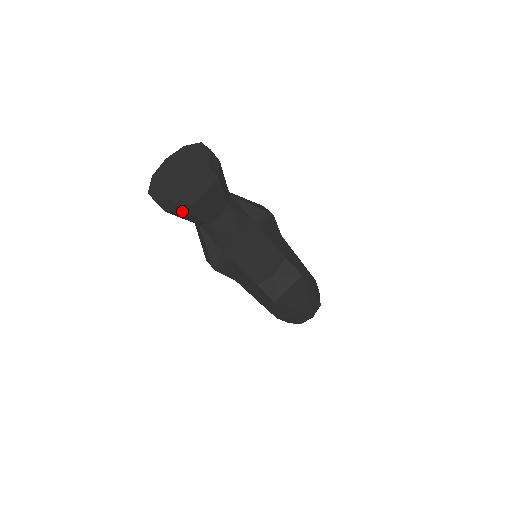
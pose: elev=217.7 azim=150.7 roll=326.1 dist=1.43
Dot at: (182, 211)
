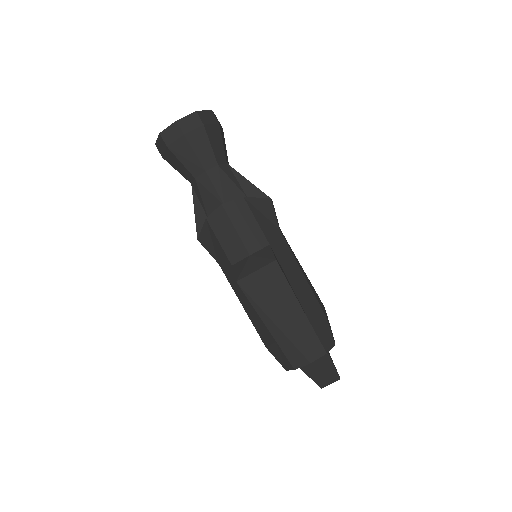
Dot at: (168, 149)
